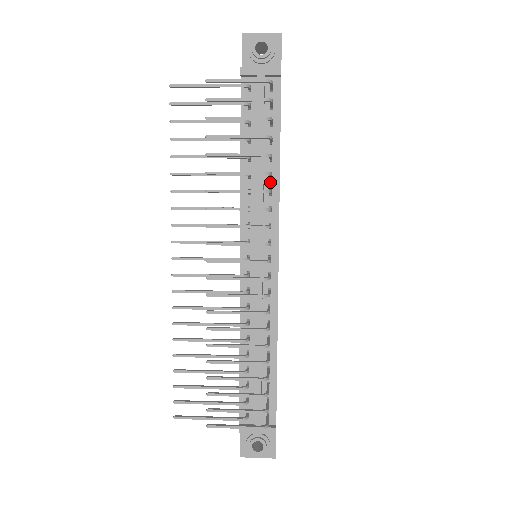
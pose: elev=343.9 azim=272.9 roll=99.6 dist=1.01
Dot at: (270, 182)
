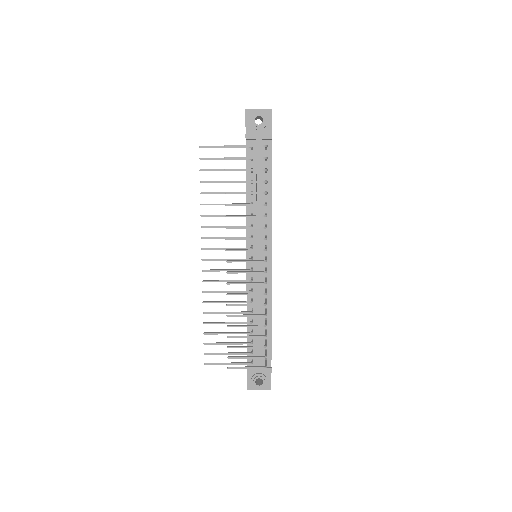
Dot at: (266, 208)
